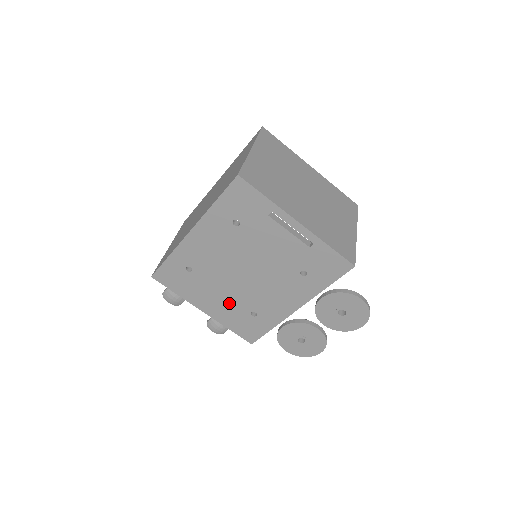
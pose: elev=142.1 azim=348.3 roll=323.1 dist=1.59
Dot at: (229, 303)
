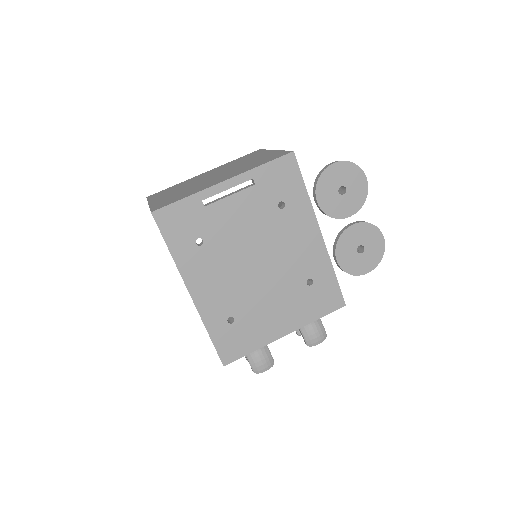
Dot at: (286, 301)
